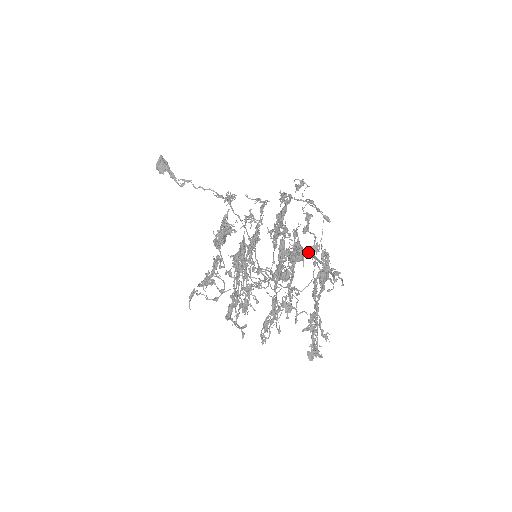
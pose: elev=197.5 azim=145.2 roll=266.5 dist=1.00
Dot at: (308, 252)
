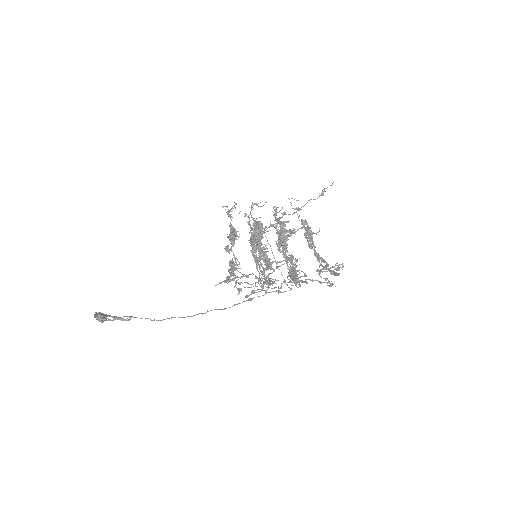
Dot at: (298, 209)
